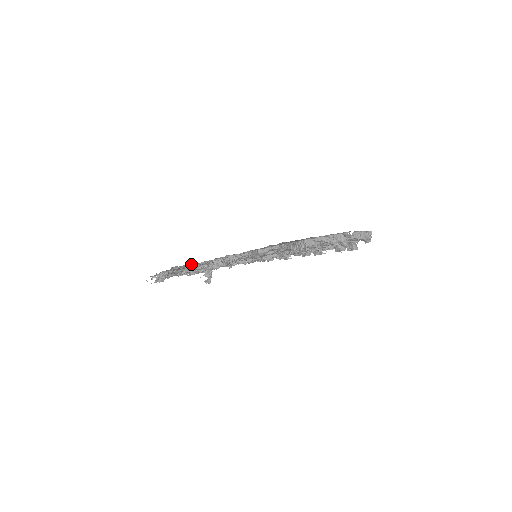
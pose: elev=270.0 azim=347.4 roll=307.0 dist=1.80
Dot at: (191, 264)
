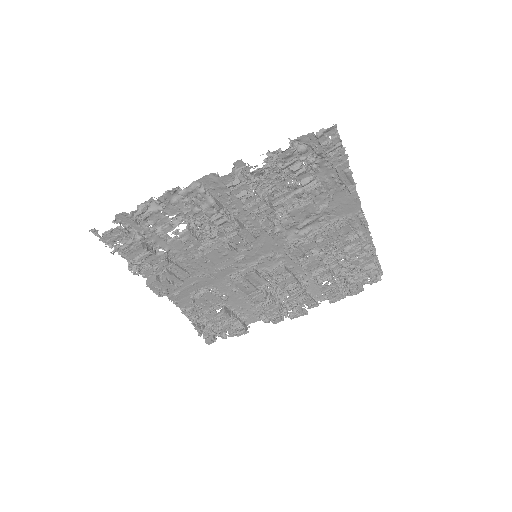
Dot at: (195, 208)
